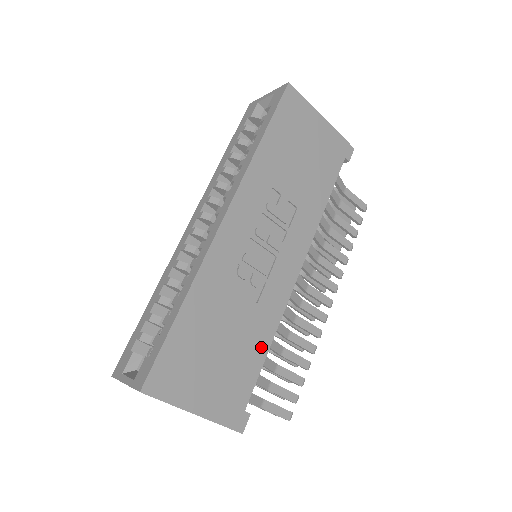
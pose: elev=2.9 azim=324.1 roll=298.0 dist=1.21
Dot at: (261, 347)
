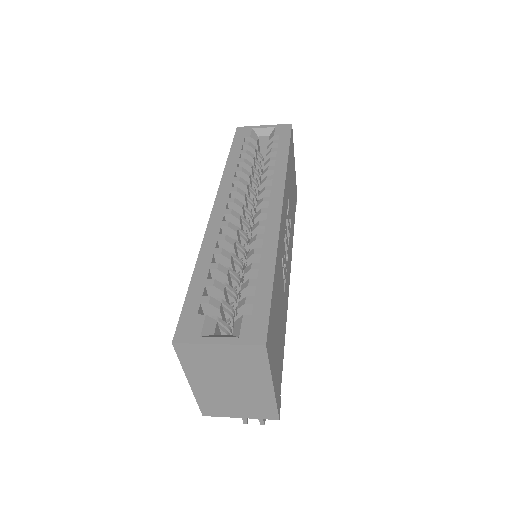
Dot at: (284, 336)
